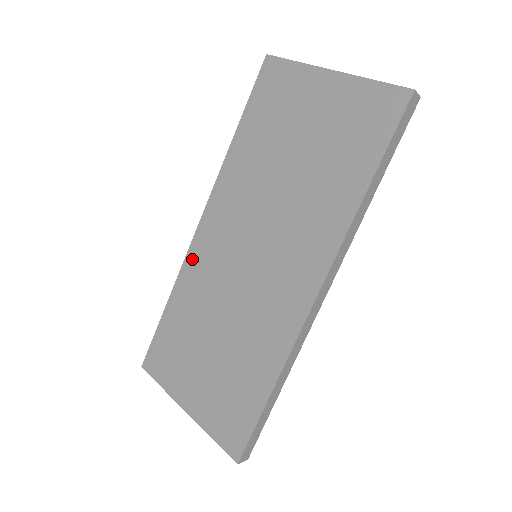
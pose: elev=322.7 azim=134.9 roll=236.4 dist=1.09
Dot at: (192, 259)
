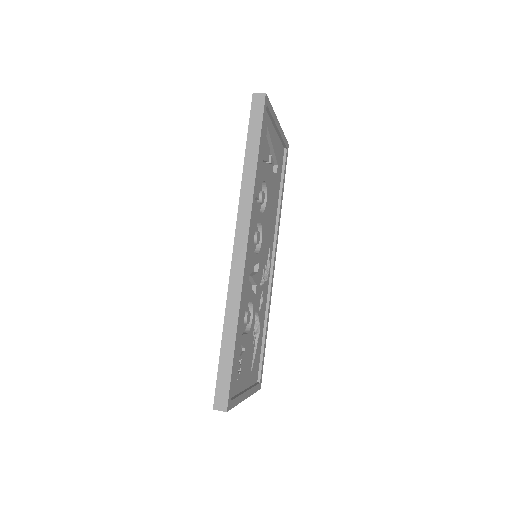
Dot at: occluded
